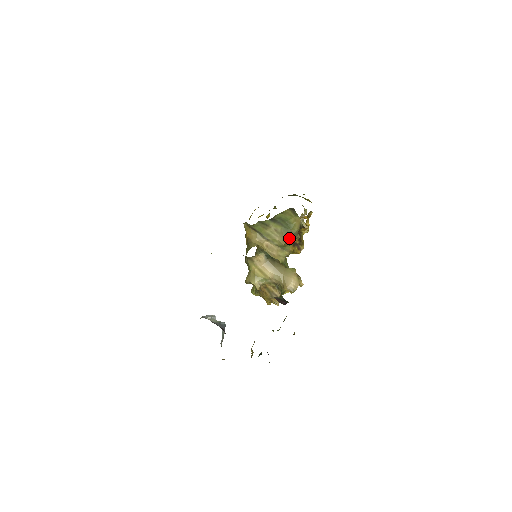
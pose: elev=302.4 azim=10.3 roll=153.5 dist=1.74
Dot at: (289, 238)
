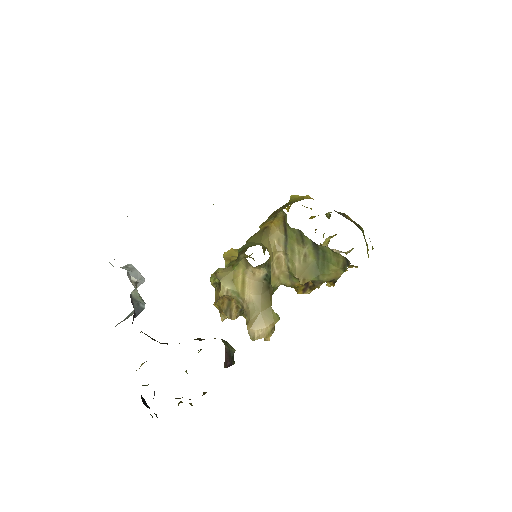
Dot at: (309, 278)
